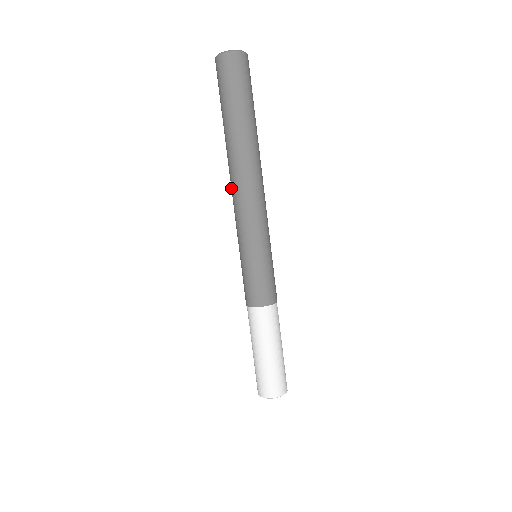
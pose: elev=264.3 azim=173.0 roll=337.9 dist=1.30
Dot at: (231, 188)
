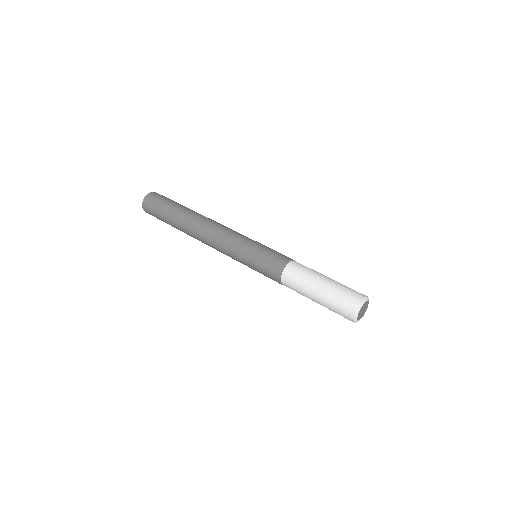
Dot at: (206, 244)
